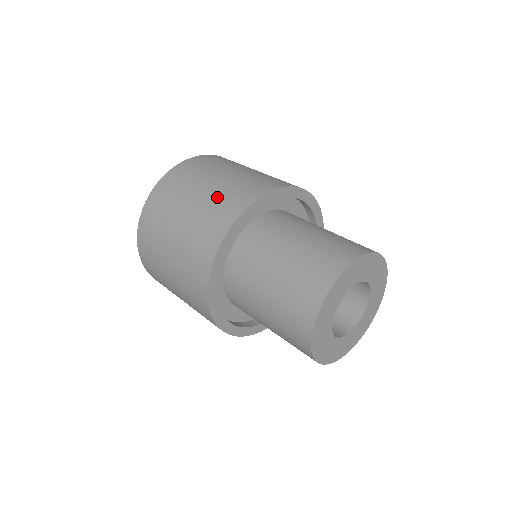
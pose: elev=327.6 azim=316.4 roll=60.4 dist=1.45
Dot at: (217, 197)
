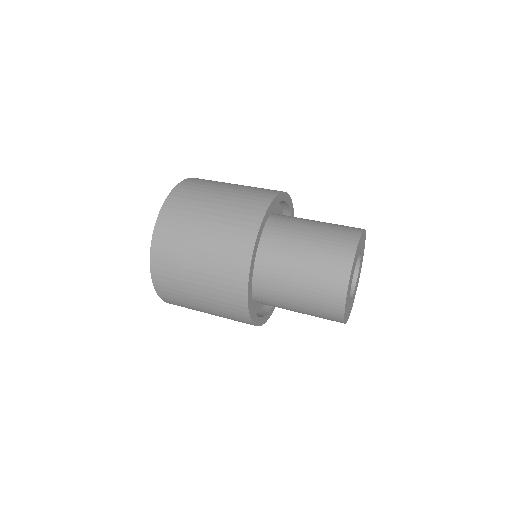
Dot at: (223, 234)
